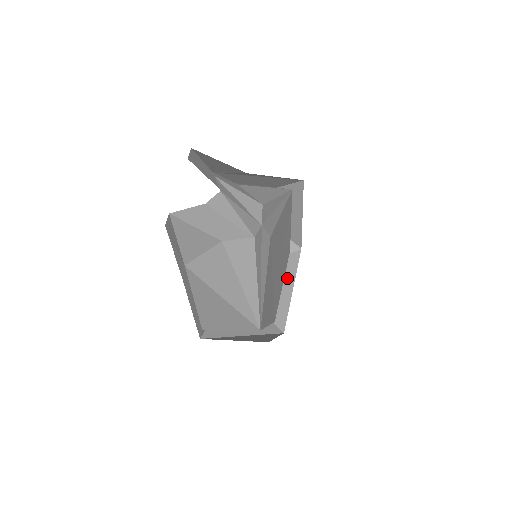
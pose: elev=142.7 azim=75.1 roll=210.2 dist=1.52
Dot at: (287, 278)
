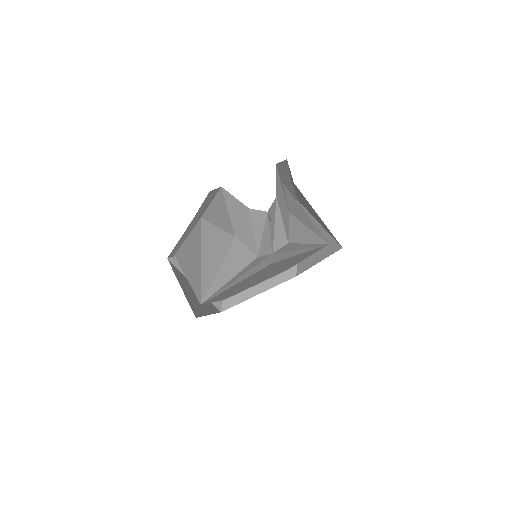
Dot at: (265, 283)
